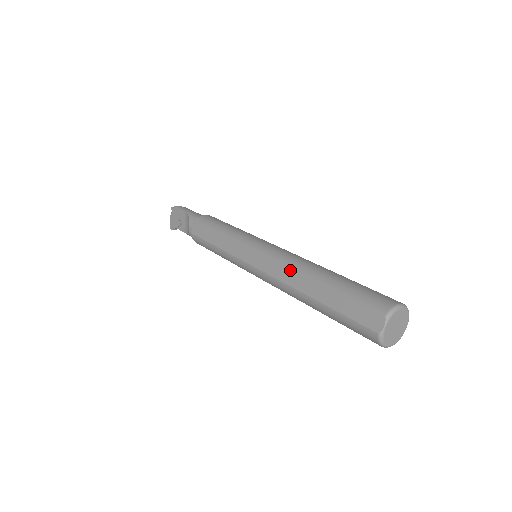
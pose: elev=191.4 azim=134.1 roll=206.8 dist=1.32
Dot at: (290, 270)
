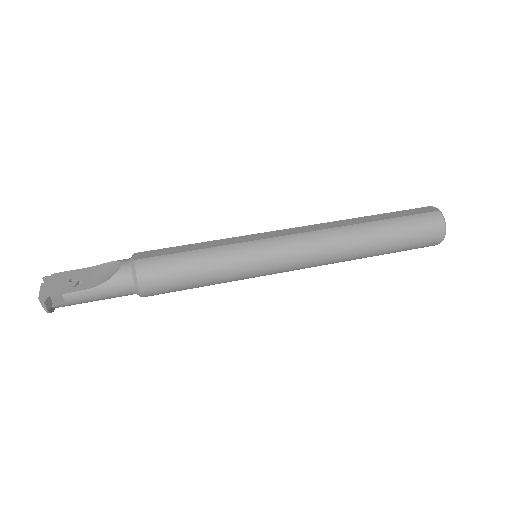
Dot at: (326, 223)
